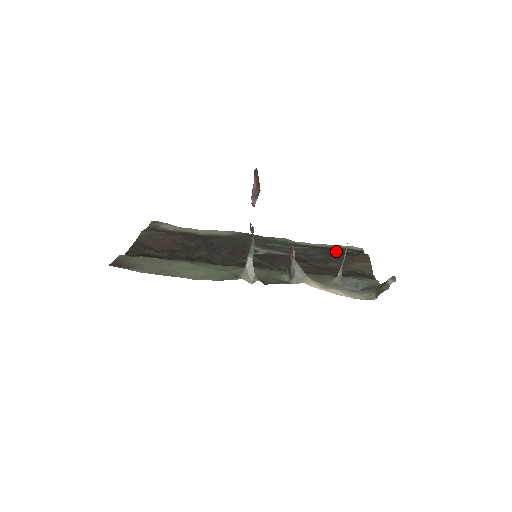
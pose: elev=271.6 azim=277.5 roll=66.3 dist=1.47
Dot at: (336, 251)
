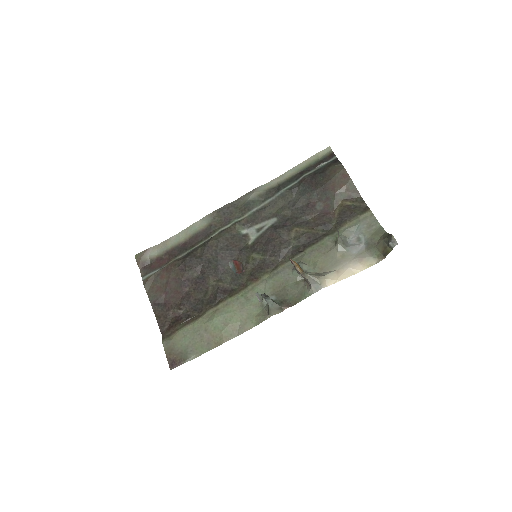
Dot at: (311, 179)
